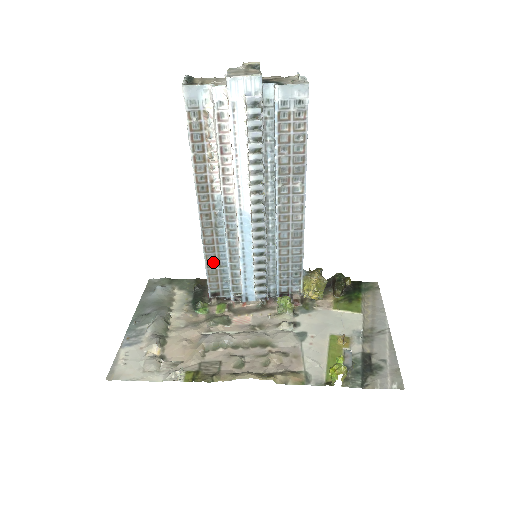
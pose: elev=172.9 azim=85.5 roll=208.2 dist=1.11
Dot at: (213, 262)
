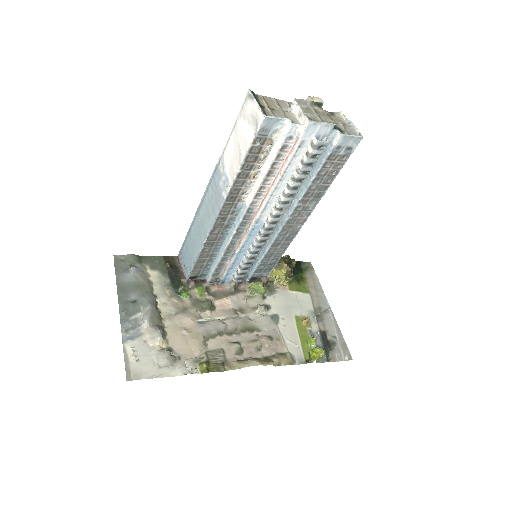
Dot at: (206, 253)
